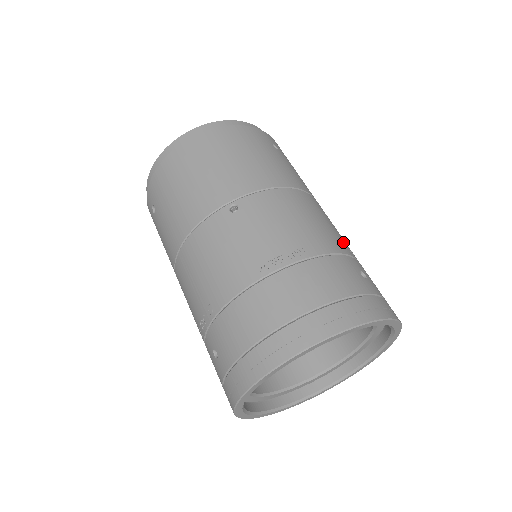
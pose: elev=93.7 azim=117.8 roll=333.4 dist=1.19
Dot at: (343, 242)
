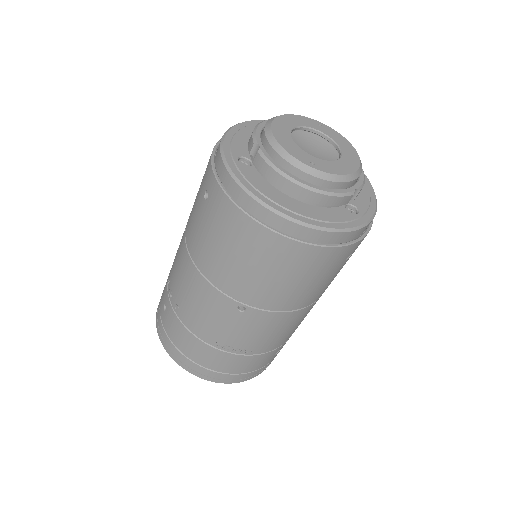
Dot at: (294, 331)
